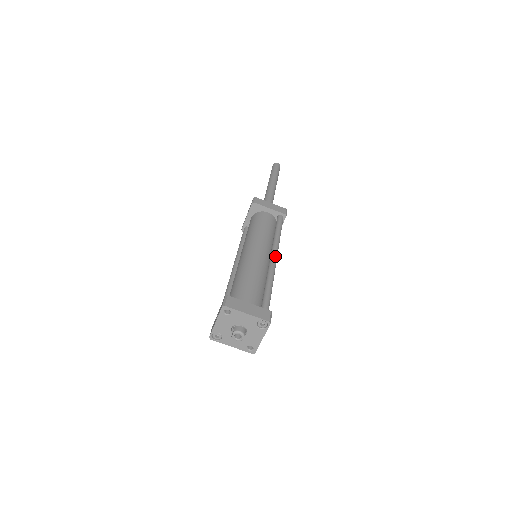
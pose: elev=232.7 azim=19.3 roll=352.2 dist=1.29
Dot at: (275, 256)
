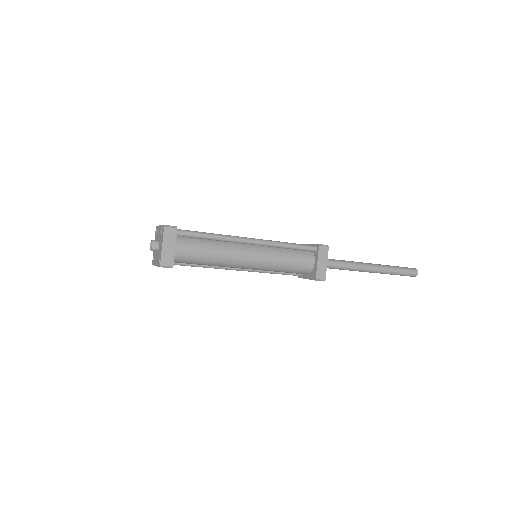
Dot at: (250, 238)
